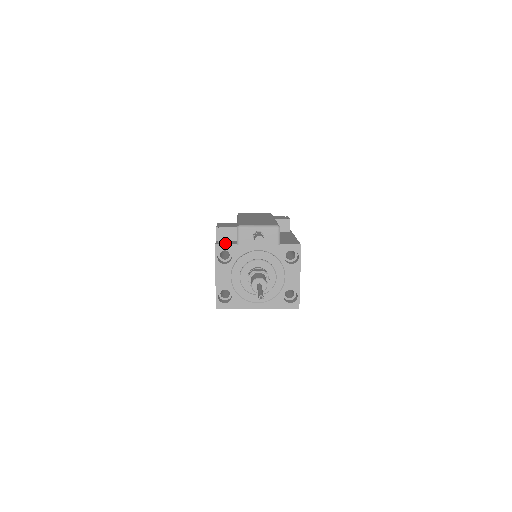
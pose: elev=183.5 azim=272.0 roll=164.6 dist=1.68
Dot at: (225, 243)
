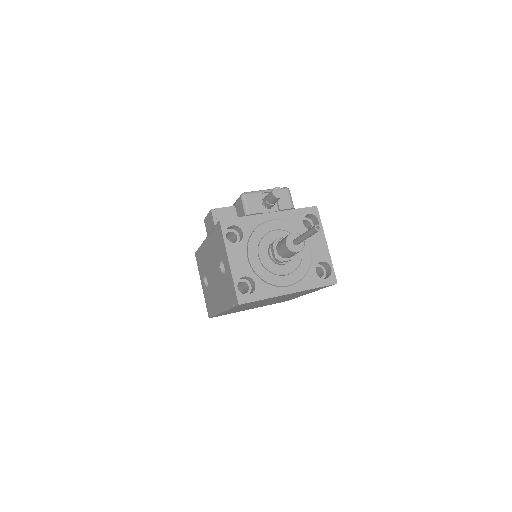
Dot at: (230, 219)
